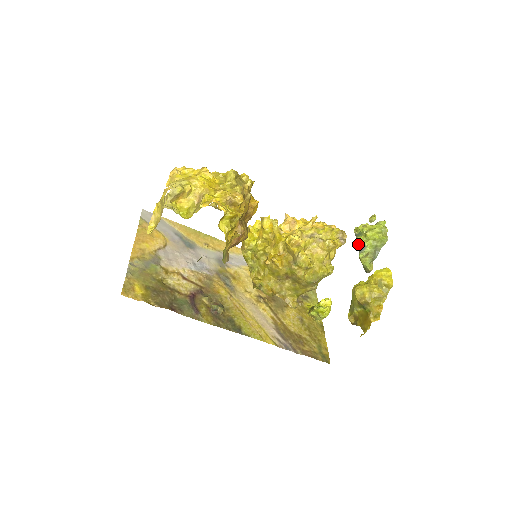
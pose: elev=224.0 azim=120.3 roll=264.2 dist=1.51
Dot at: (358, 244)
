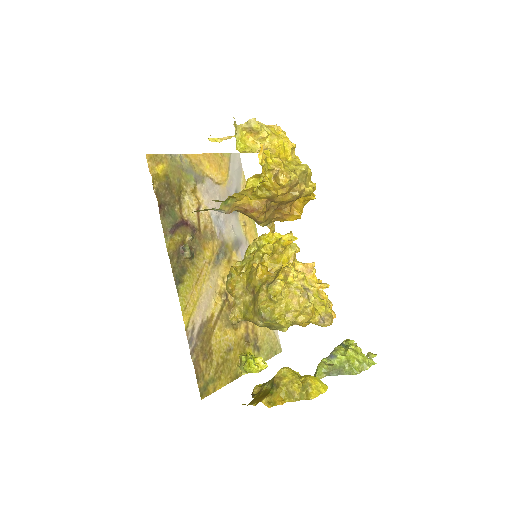
Dot at: (334, 350)
